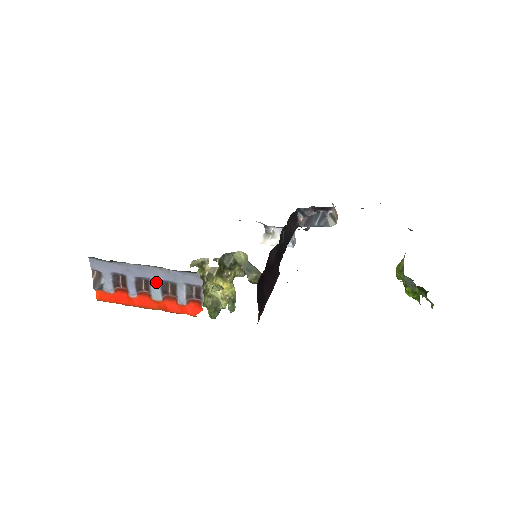
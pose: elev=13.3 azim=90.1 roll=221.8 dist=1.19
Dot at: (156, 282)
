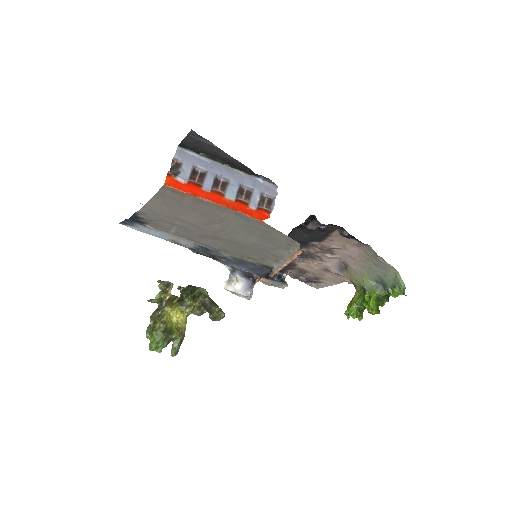
Dot at: (235, 184)
